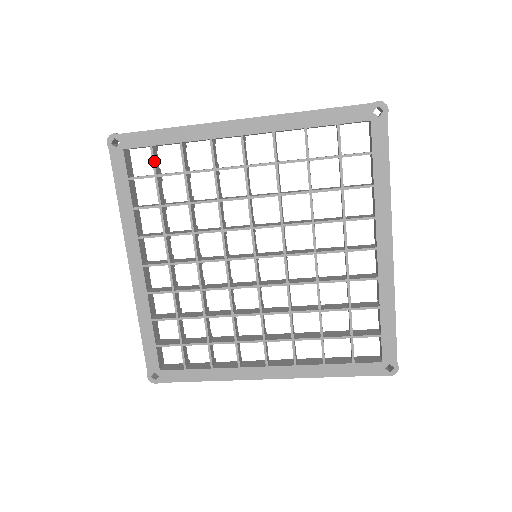
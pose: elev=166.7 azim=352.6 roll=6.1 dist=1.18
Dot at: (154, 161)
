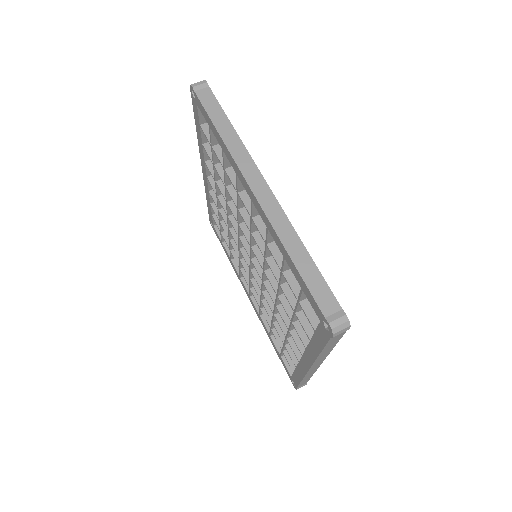
Dot at: (211, 137)
